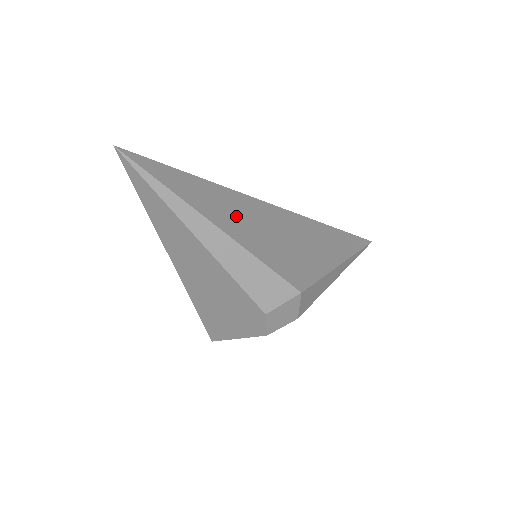
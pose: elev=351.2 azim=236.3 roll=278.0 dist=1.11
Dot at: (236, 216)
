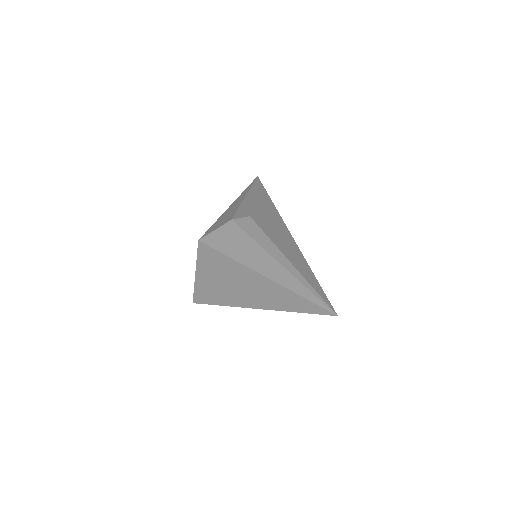
Dot at: occluded
